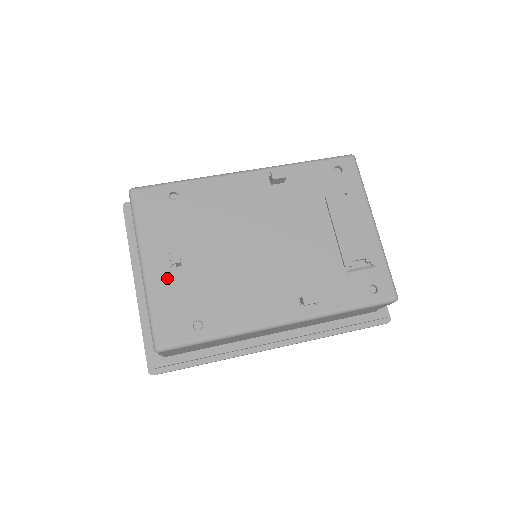
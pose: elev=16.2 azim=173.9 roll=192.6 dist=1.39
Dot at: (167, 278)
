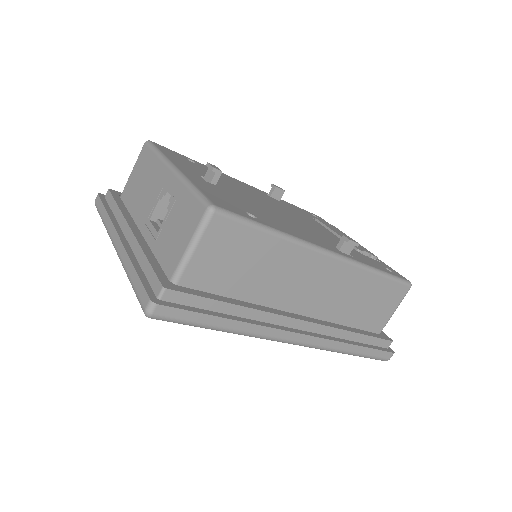
Dot at: (204, 182)
